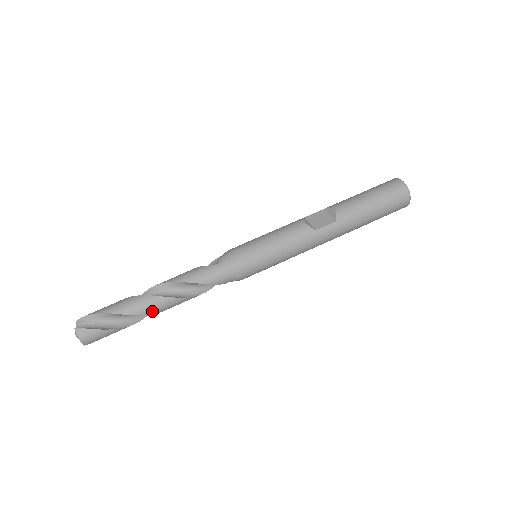
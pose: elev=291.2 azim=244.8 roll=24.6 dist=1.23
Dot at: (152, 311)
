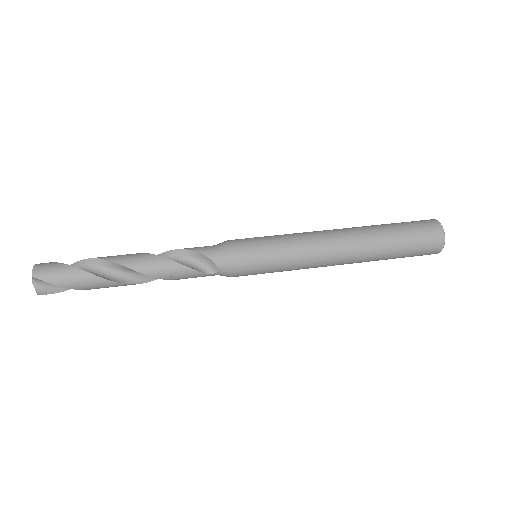
Dot at: (121, 260)
